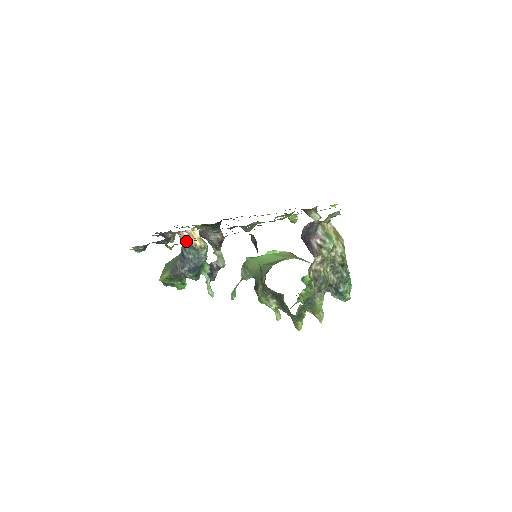
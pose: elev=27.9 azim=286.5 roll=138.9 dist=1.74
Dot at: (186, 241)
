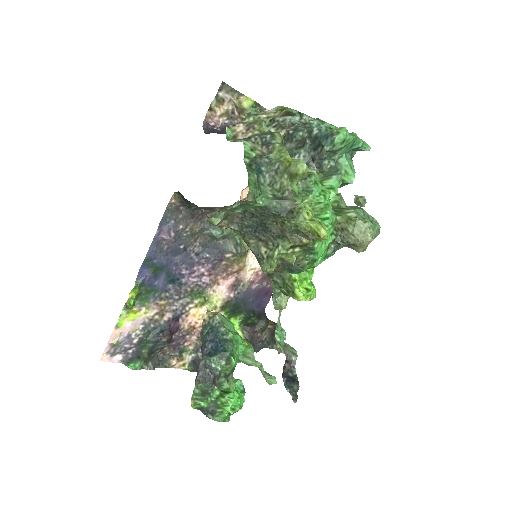
Dot at: (201, 333)
